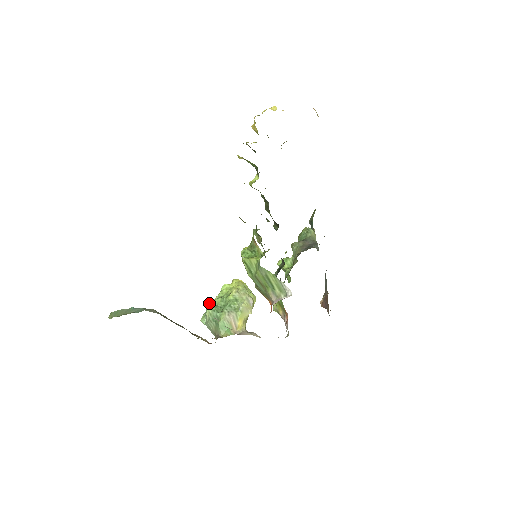
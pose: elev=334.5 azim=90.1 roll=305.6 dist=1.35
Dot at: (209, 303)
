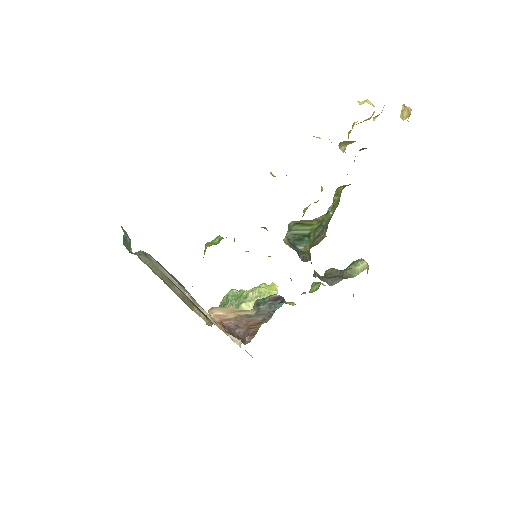
Dot at: (231, 290)
